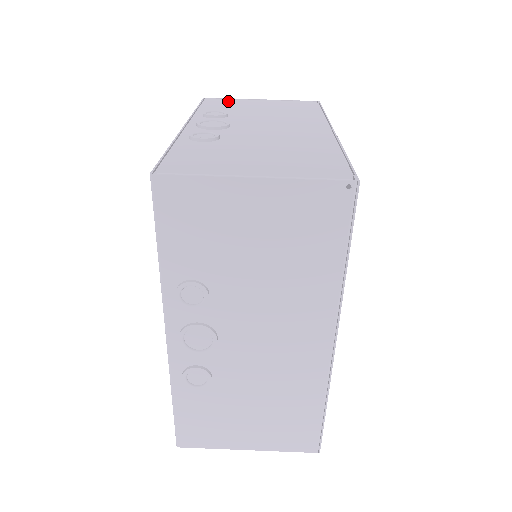
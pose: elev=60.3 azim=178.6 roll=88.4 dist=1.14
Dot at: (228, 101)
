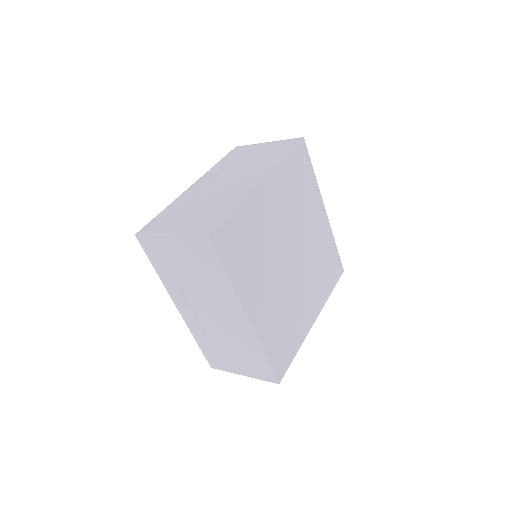
Dot at: (244, 149)
